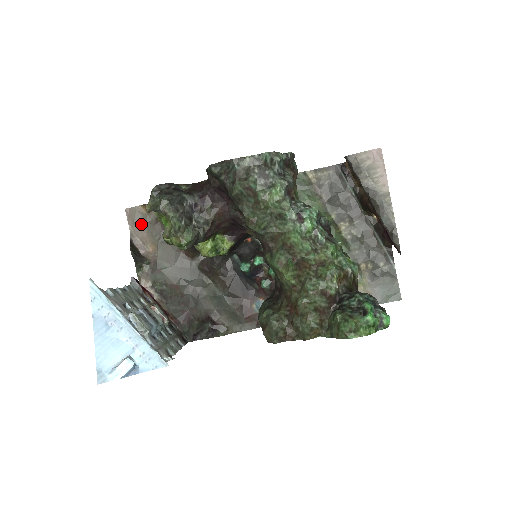
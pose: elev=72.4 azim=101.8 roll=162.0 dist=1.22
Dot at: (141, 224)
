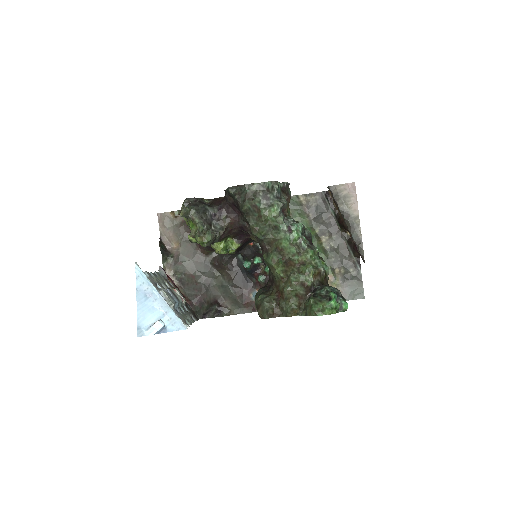
Dot at: (169, 226)
